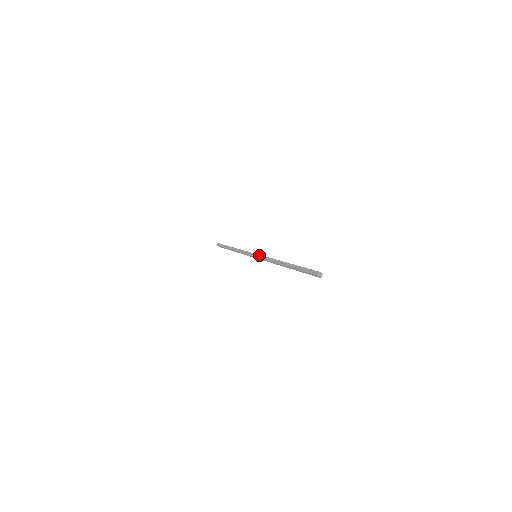
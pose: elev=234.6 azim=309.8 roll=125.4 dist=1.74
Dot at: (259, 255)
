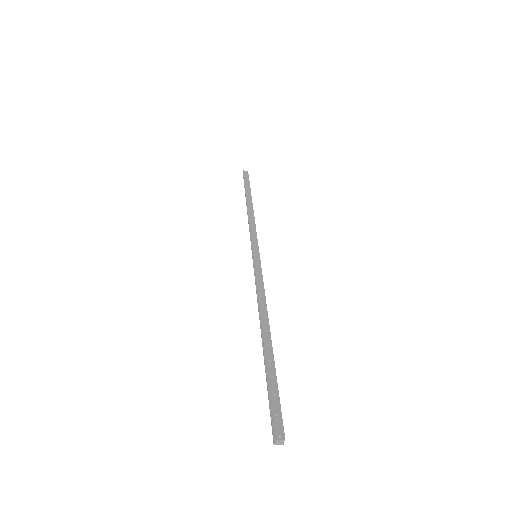
Dot at: (254, 265)
